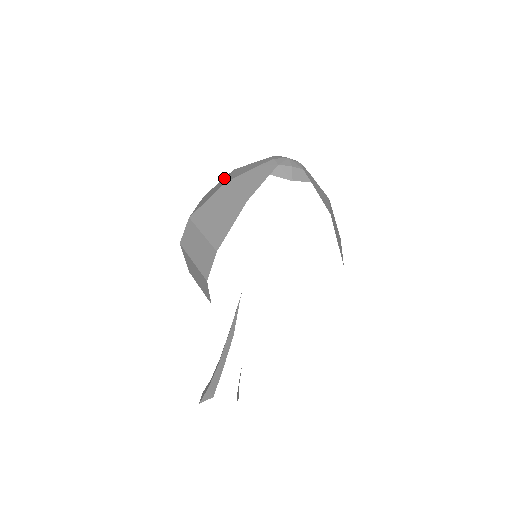
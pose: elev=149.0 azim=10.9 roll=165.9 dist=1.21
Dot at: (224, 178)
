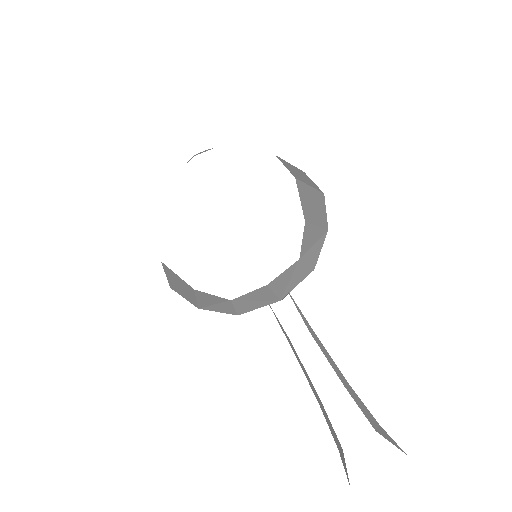
Dot at: occluded
